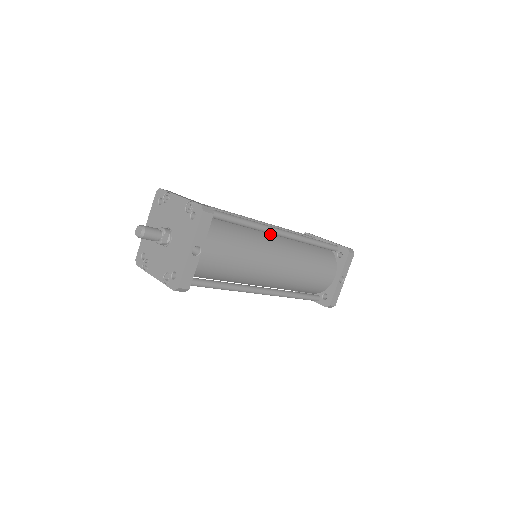
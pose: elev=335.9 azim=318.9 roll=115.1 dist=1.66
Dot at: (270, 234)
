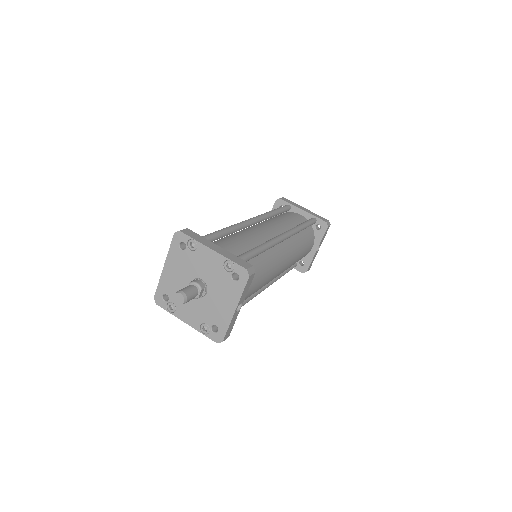
Dot at: occluded
